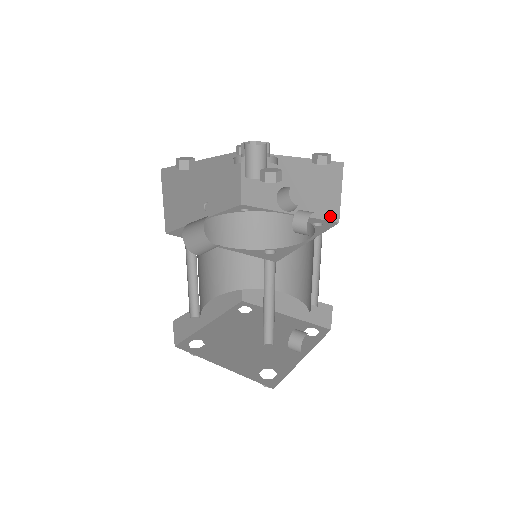
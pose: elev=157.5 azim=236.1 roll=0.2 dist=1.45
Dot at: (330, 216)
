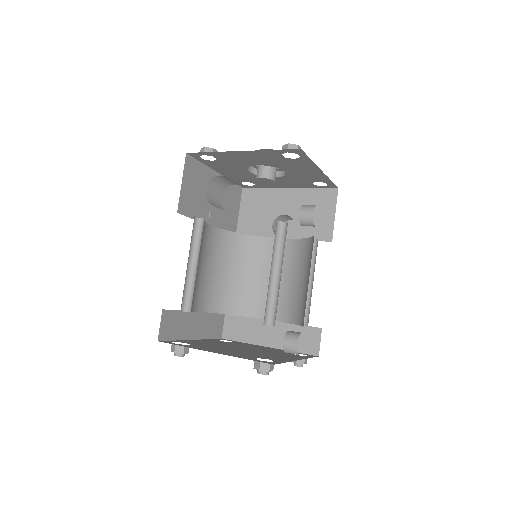
Dot at: (324, 236)
